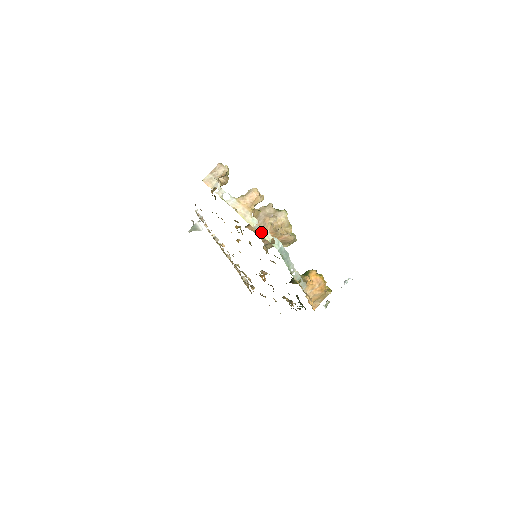
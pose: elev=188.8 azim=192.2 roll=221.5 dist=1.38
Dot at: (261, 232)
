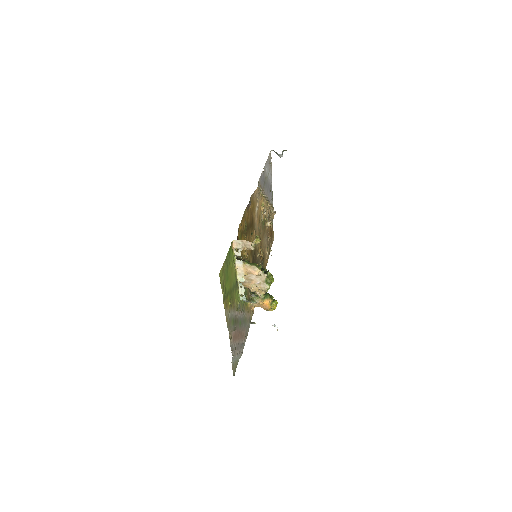
Dot at: (244, 283)
